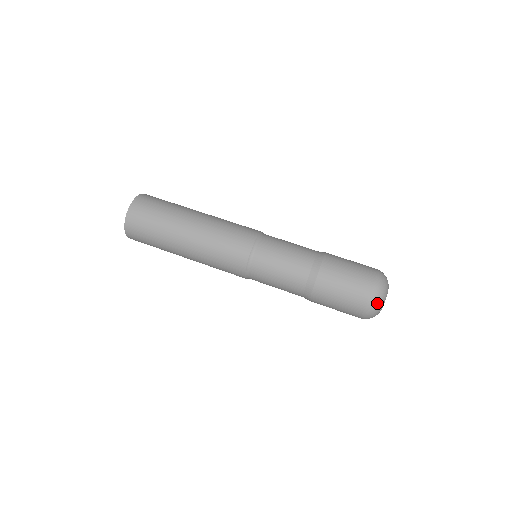
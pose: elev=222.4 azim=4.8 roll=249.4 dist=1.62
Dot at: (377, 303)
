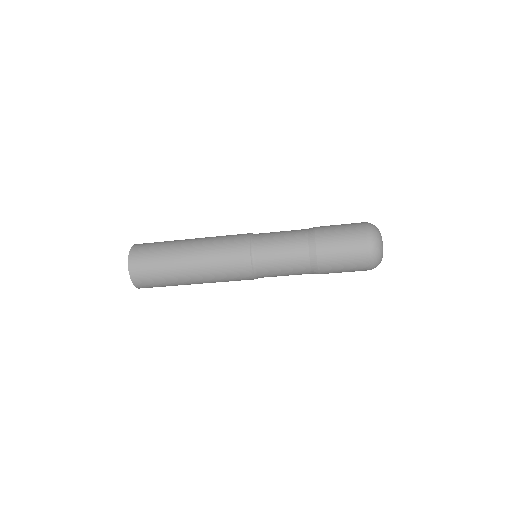
Dot at: (375, 231)
